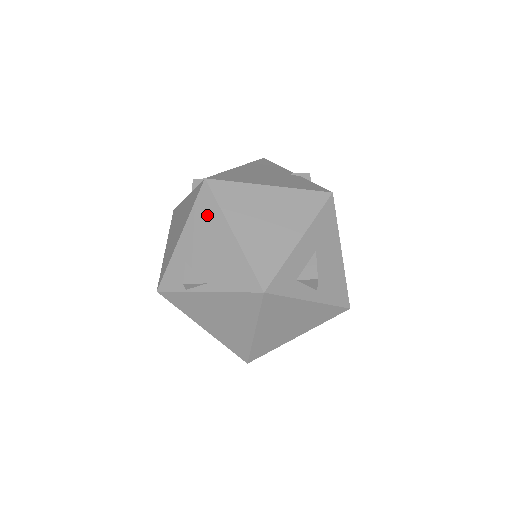
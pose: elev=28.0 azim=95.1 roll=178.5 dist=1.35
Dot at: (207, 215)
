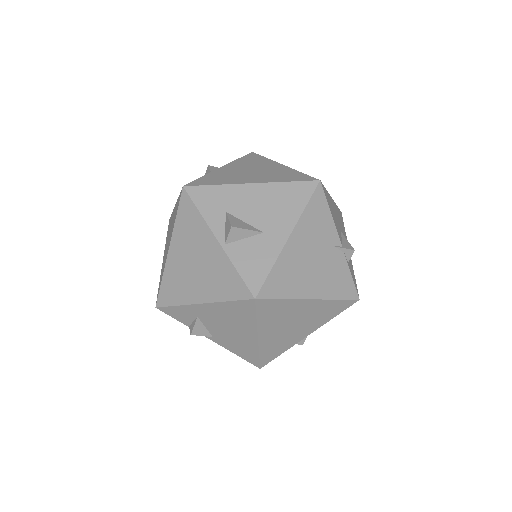
Dot at: (240, 315)
